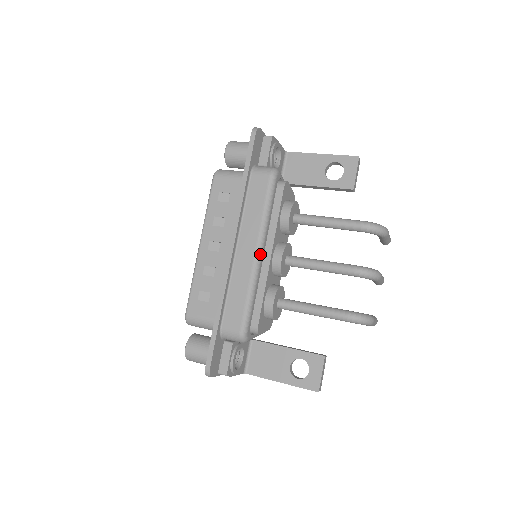
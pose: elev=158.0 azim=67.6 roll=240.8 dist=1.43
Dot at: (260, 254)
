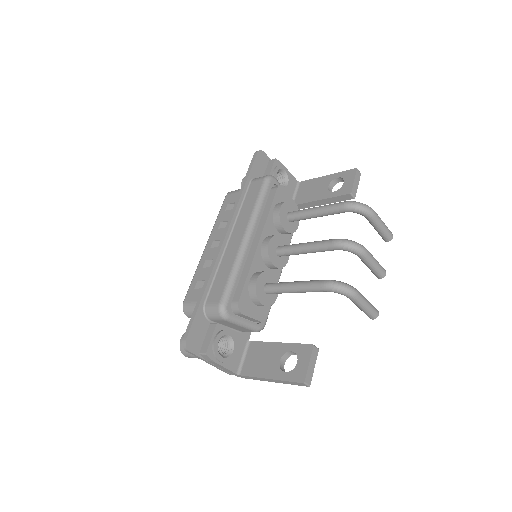
Dot at: (247, 238)
